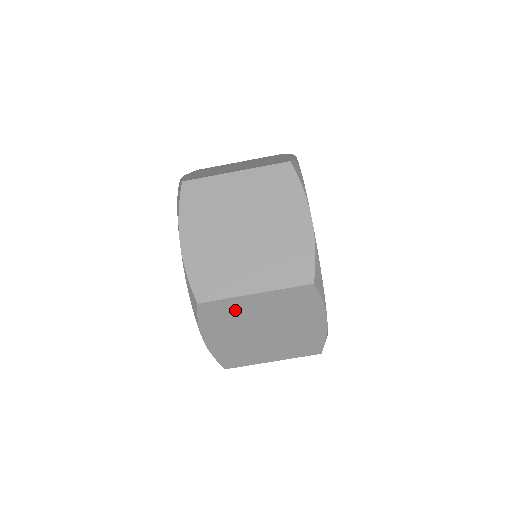
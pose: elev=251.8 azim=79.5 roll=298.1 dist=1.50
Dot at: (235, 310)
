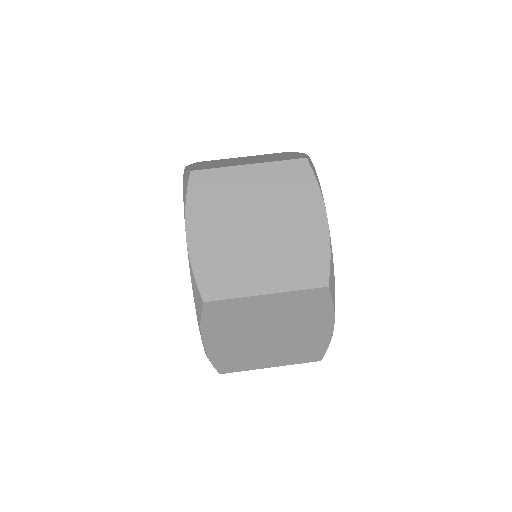
Dot at: (242, 311)
